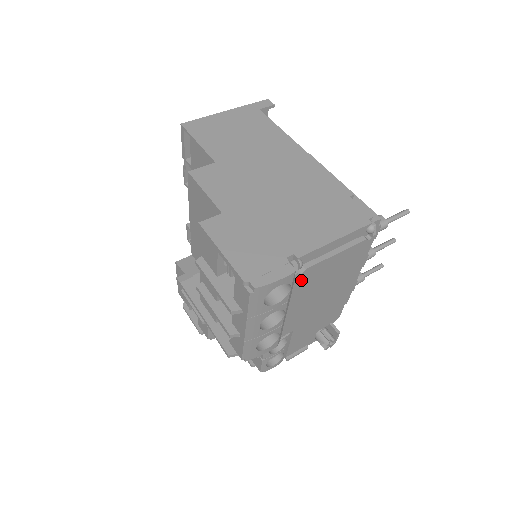
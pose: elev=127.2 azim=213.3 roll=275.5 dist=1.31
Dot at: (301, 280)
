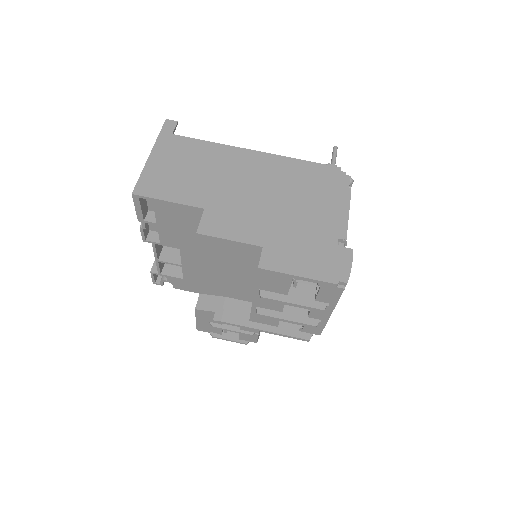
Dot at: occluded
